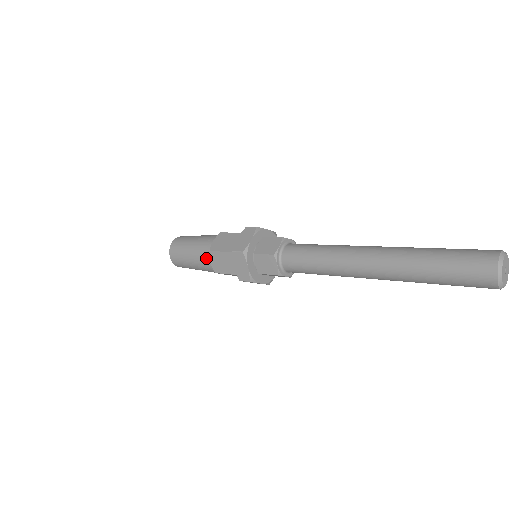
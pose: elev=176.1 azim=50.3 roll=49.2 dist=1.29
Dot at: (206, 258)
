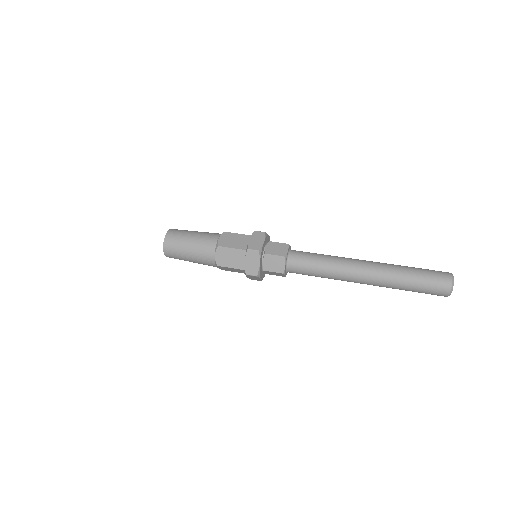
Dot at: (211, 252)
